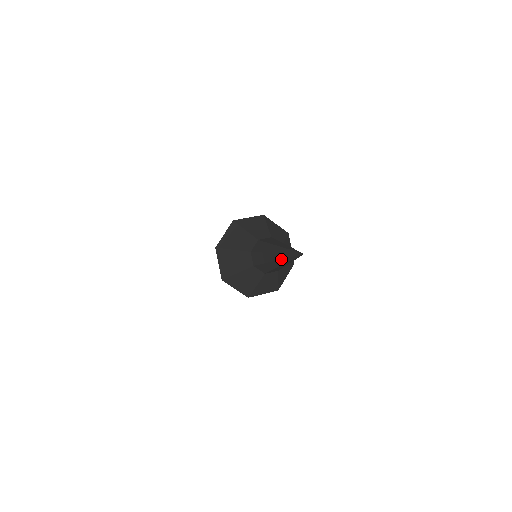
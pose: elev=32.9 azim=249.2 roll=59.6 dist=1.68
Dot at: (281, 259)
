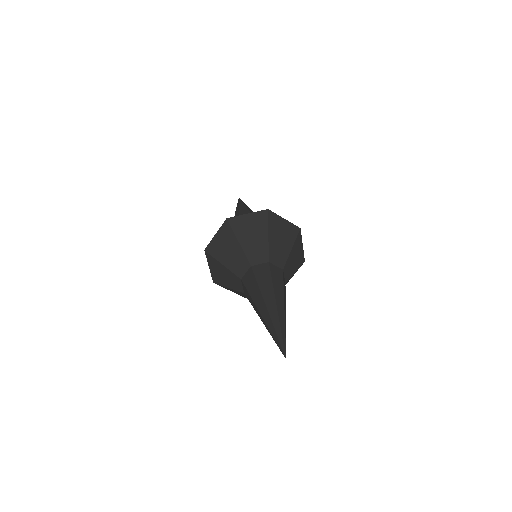
Dot at: occluded
